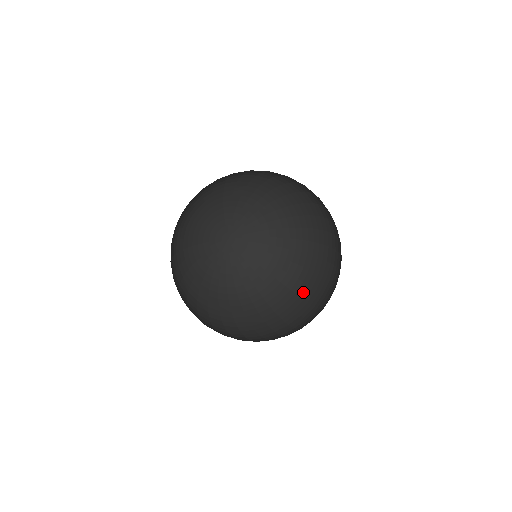
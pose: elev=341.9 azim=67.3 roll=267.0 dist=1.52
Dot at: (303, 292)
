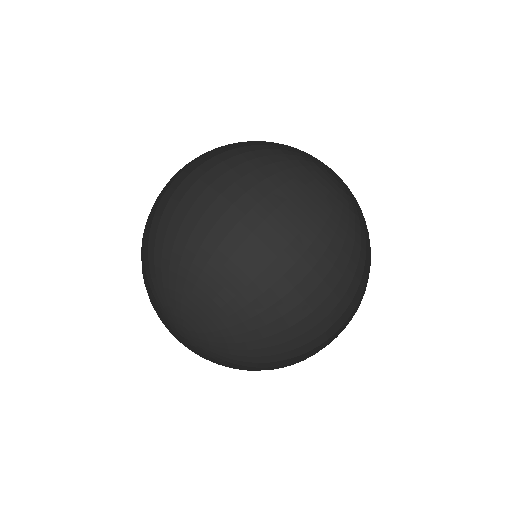
Dot at: (303, 312)
